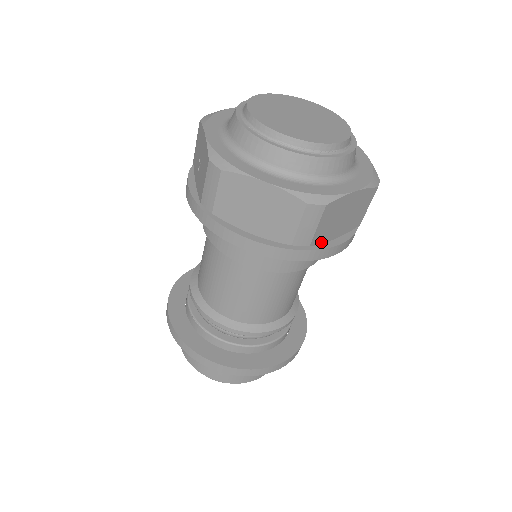
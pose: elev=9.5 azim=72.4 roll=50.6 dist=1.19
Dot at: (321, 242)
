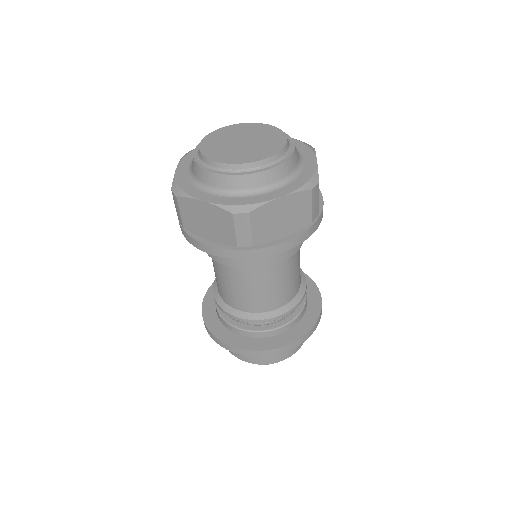
Dot at: (267, 241)
